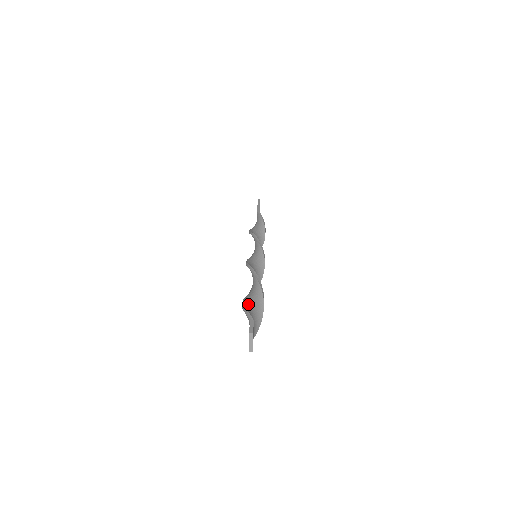
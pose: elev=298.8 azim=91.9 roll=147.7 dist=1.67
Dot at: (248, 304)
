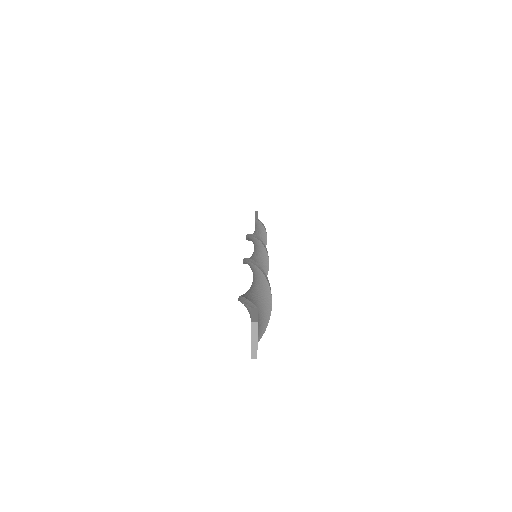
Dot at: (247, 297)
